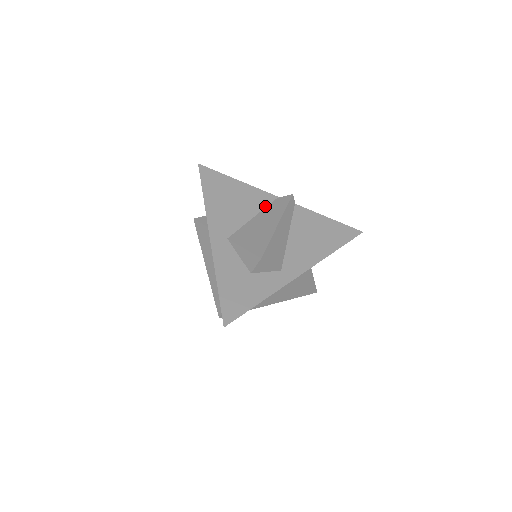
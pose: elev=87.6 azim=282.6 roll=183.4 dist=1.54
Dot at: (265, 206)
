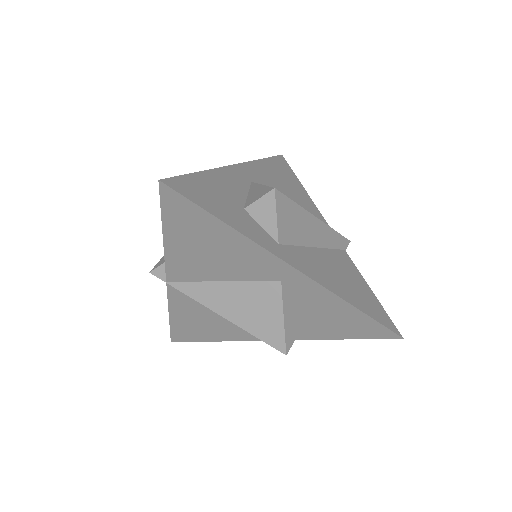
Dot at: occluded
